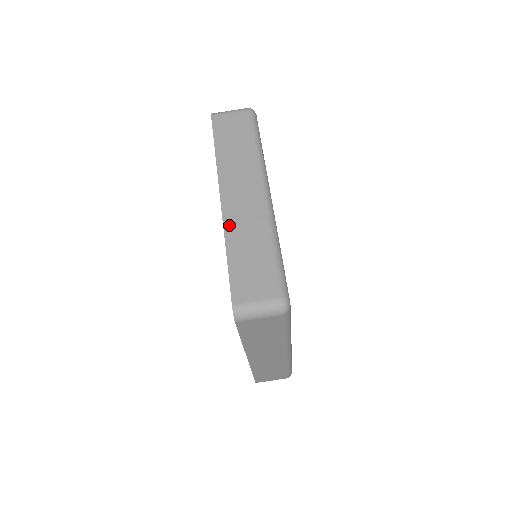
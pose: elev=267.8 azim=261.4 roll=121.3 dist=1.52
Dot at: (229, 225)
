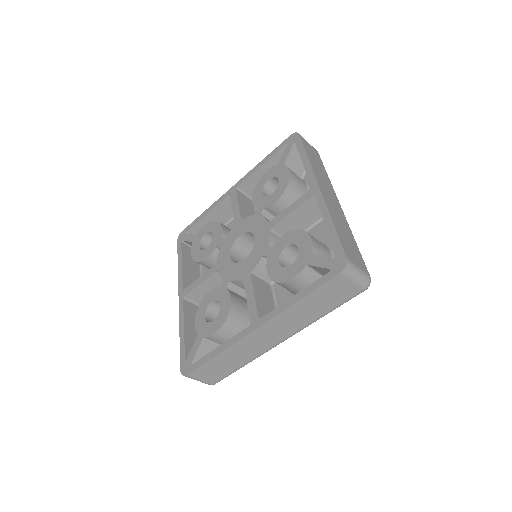
Dot at: (238, 345)
